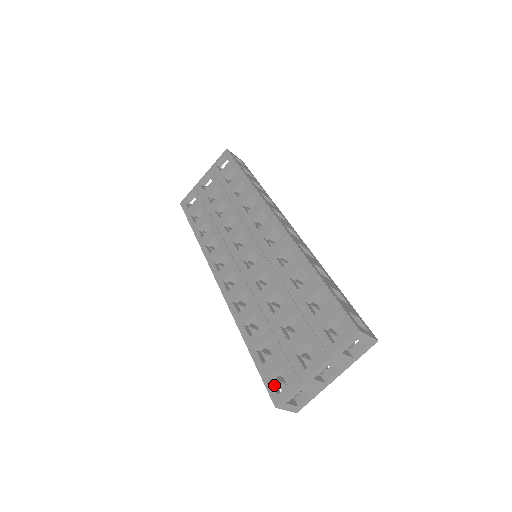
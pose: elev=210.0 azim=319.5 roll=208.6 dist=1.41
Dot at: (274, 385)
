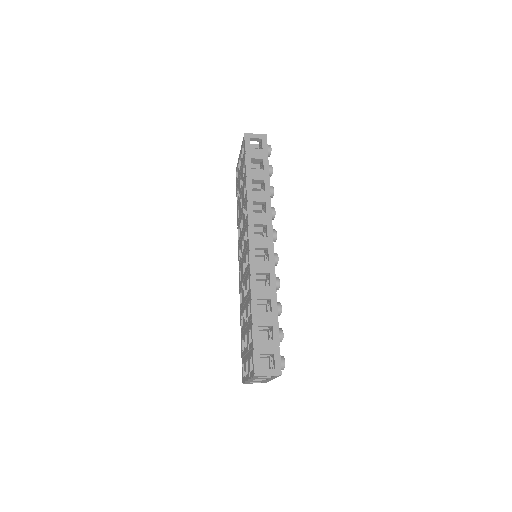
Dot at: occluded
